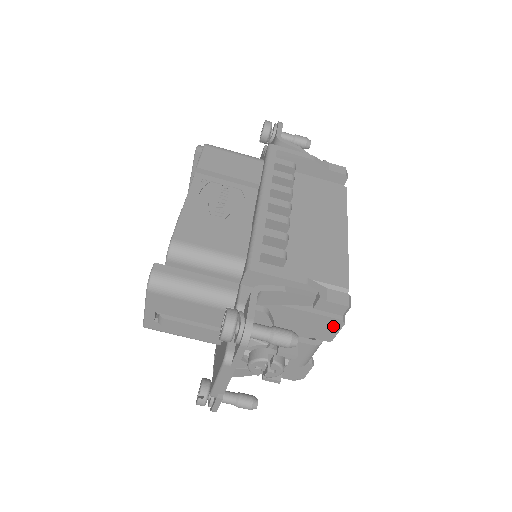
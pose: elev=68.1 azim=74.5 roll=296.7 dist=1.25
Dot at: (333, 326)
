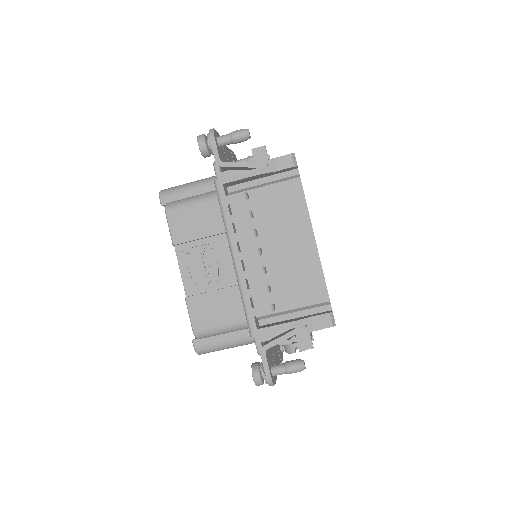
Dot at: occluded
